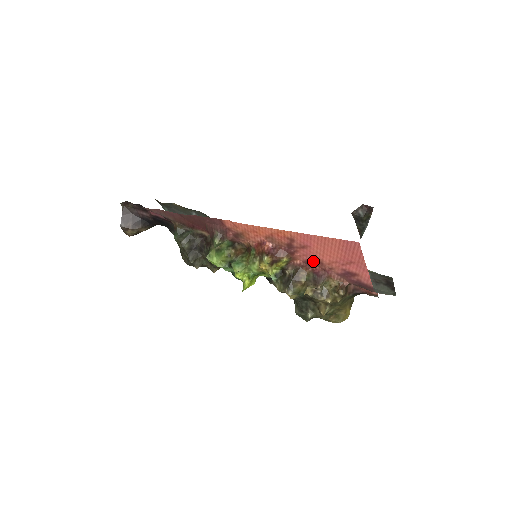
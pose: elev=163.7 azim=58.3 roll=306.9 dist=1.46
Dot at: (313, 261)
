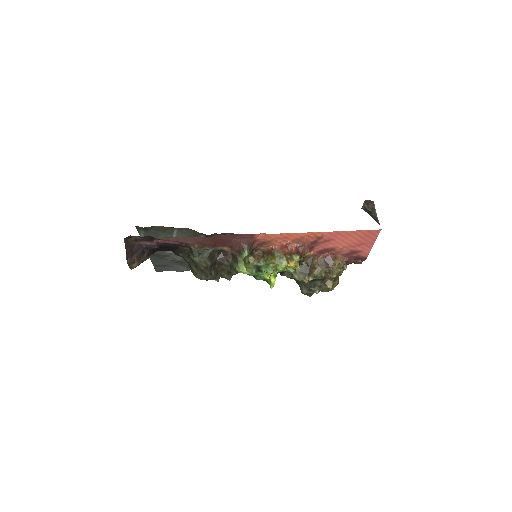
Dot at: (327, 249)
